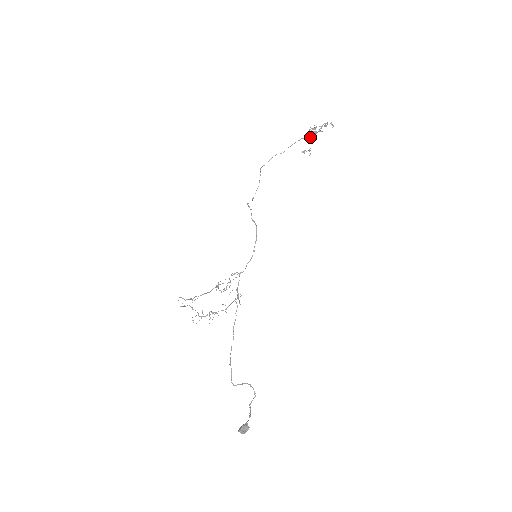
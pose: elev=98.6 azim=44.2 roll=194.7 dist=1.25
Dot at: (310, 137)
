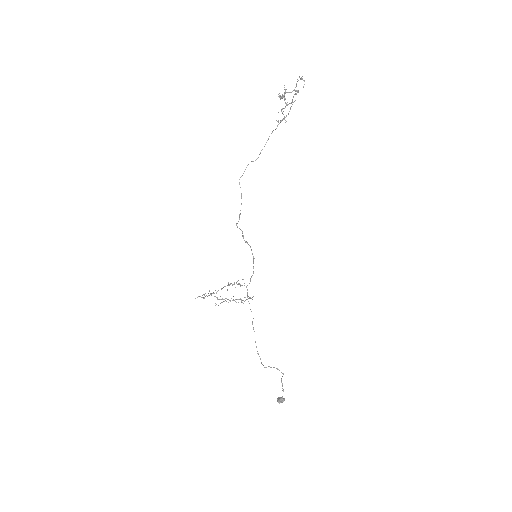
Dot at: (282, 109)
